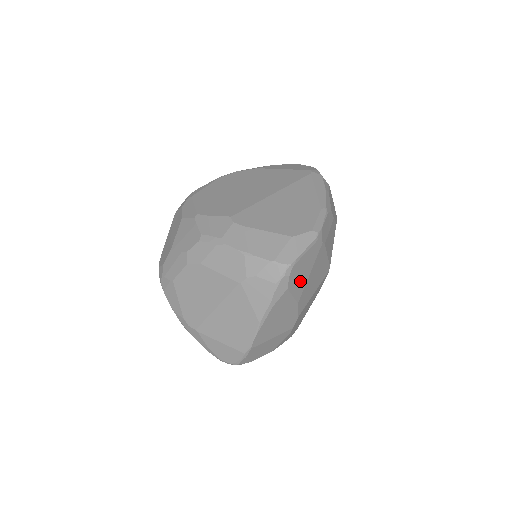
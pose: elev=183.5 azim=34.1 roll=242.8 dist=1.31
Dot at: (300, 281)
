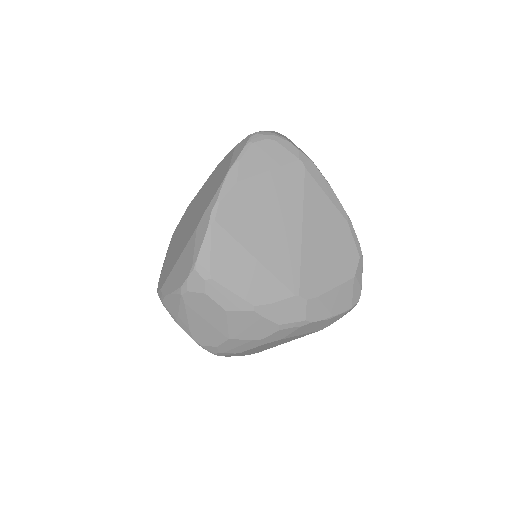
Dot at: occluded
